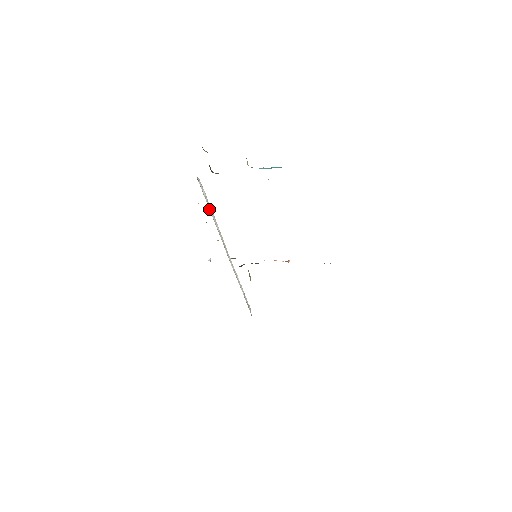
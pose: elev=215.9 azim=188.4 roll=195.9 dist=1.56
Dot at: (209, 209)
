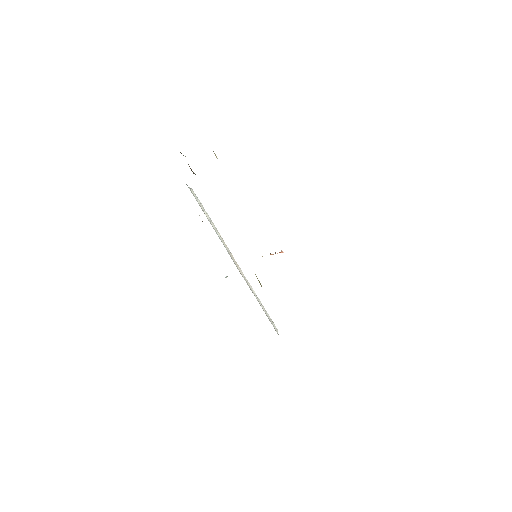
Dot at: (206, 216)
